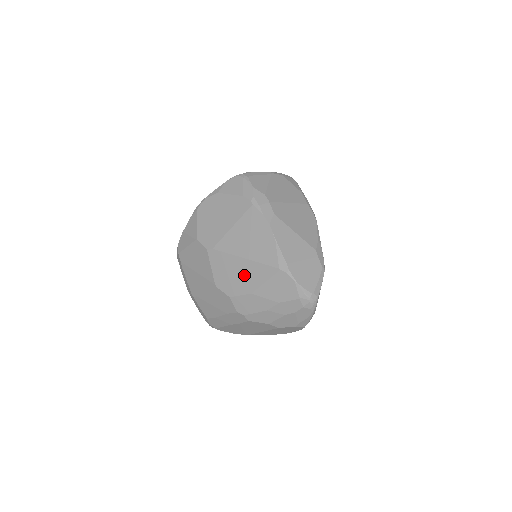
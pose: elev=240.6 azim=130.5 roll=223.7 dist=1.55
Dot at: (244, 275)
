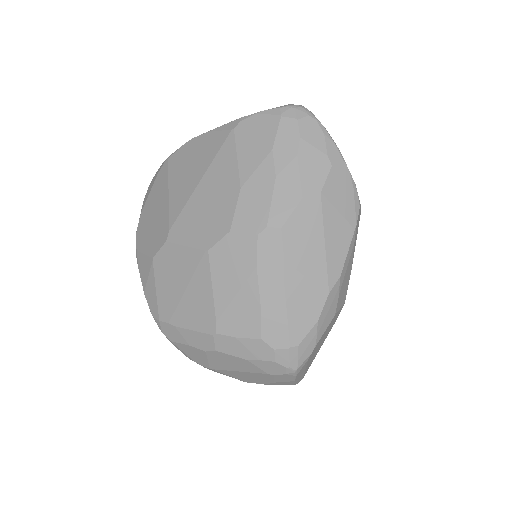
Dot at: (216, 191)
